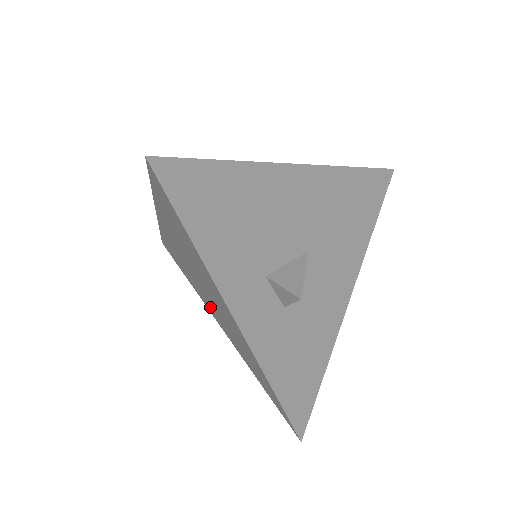
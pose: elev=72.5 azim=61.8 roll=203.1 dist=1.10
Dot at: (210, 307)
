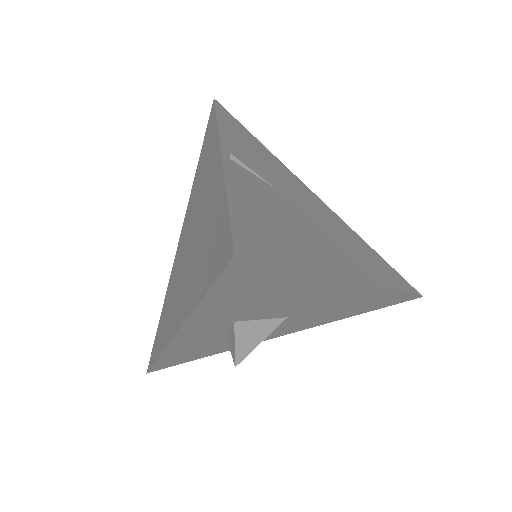
Dot at: (186, 228)
